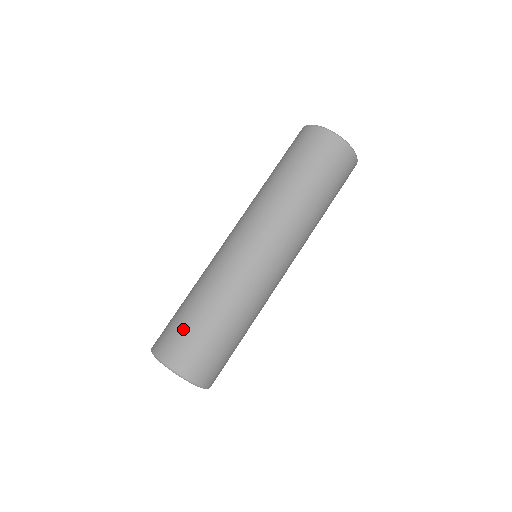
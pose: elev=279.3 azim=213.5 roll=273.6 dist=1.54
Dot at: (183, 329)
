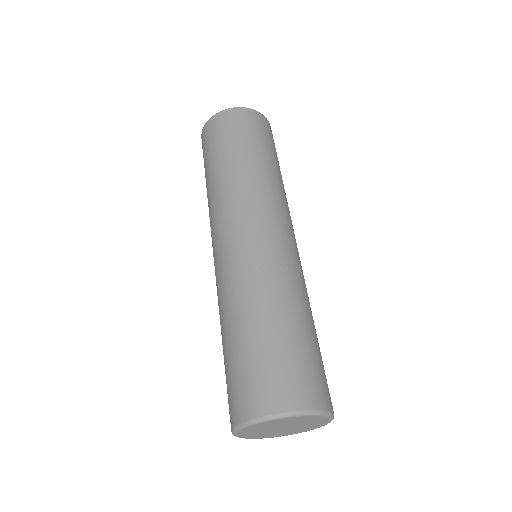
Dot at: (242, 366)
